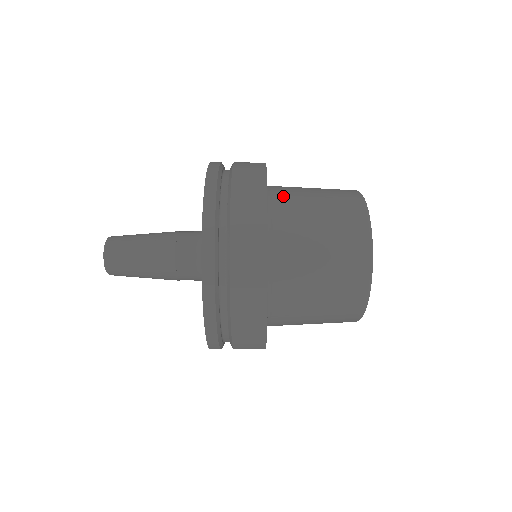
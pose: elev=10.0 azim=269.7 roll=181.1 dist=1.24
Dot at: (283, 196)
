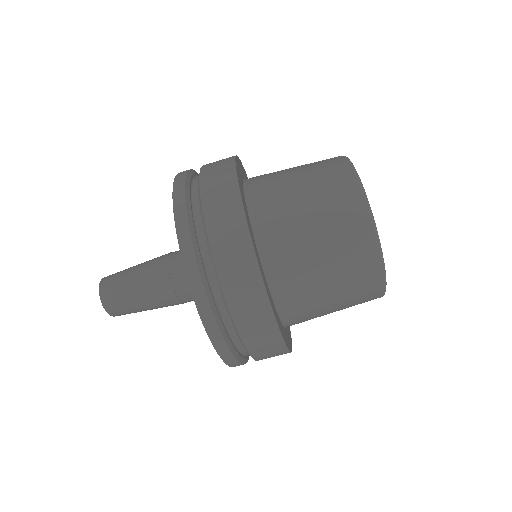
Dot at: (260, 178)
